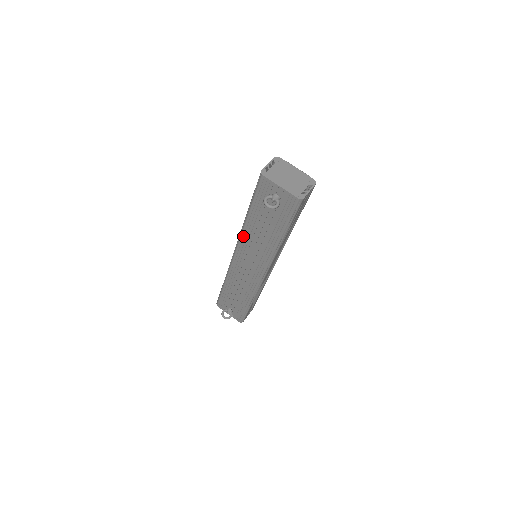
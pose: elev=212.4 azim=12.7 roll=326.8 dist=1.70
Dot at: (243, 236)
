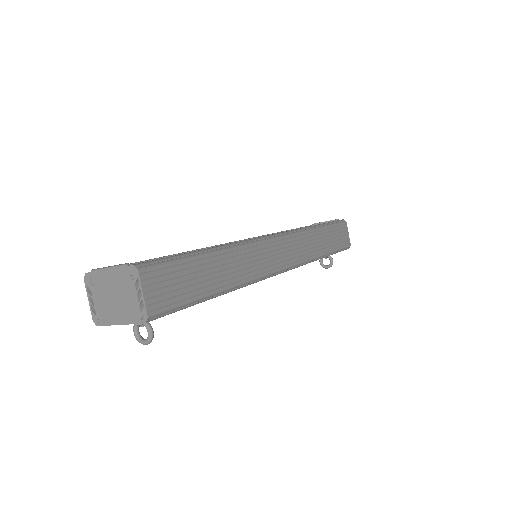
Dot at: occluded
